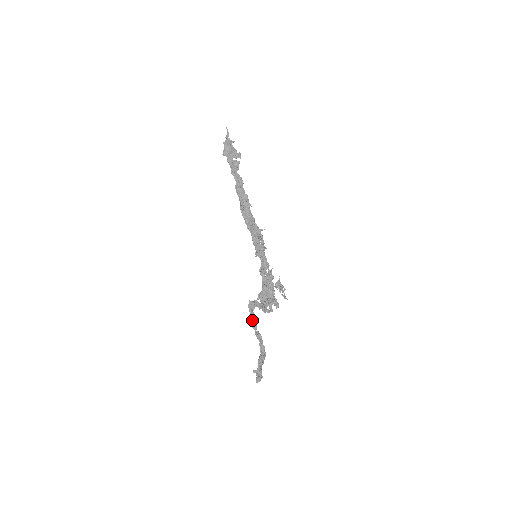
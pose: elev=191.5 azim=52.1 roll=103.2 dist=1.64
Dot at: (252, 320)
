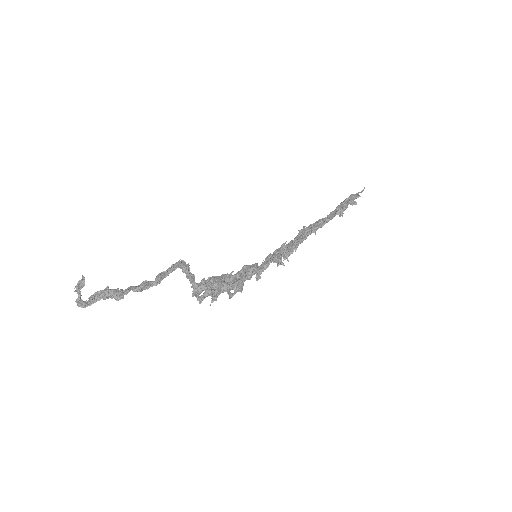
Dot at: (162, 273)
